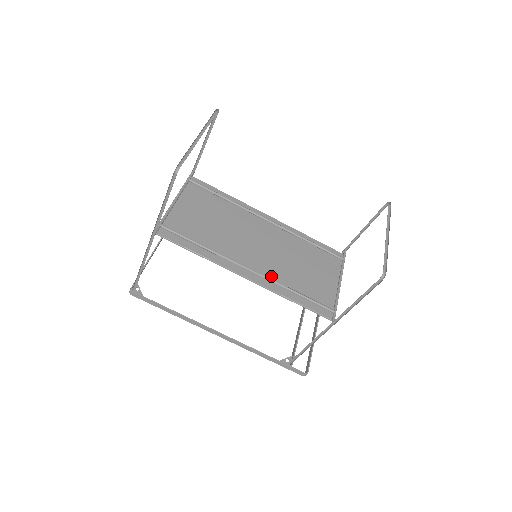
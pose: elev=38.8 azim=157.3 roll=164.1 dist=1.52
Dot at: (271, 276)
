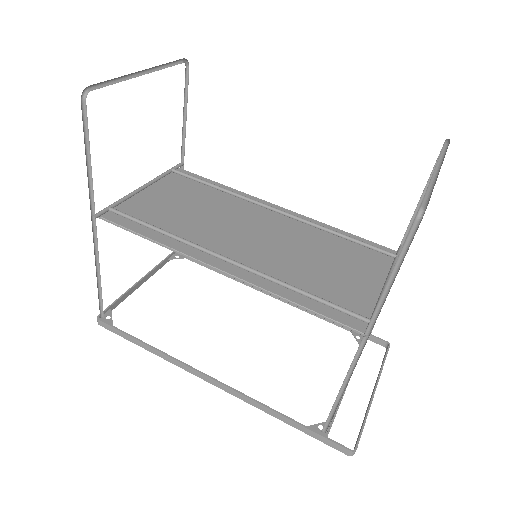
Dot at: (264, 270)
